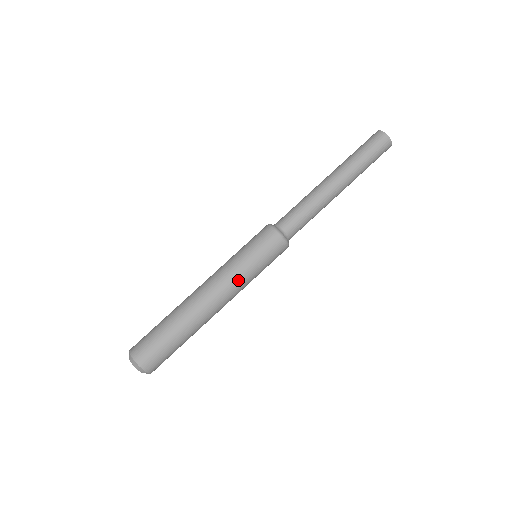
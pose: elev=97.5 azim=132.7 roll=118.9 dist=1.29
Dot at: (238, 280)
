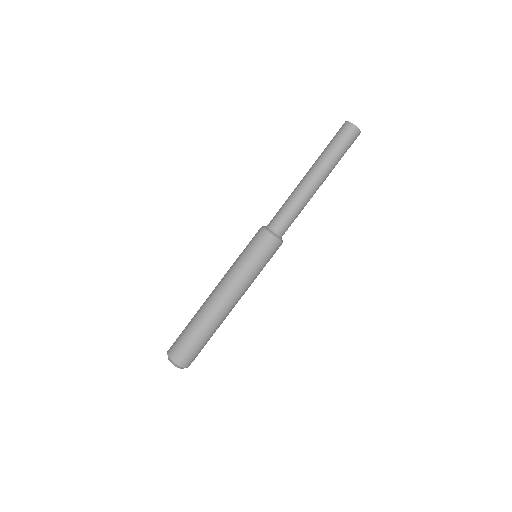
Dot at: (234, 274)
